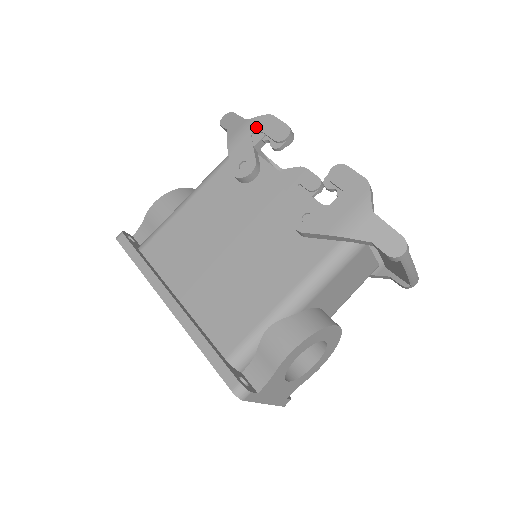
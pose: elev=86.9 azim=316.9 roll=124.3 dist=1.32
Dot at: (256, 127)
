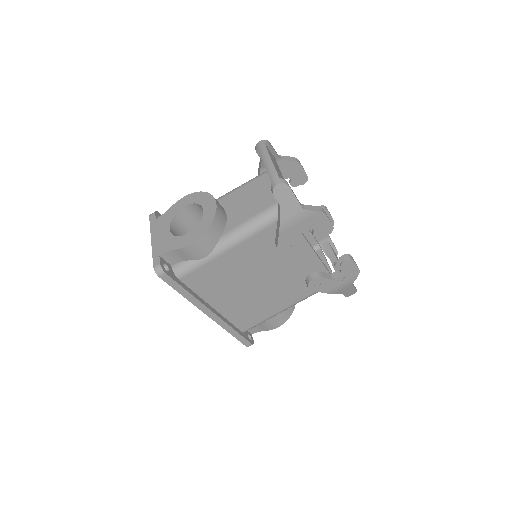
Dot at: (309, 220)
